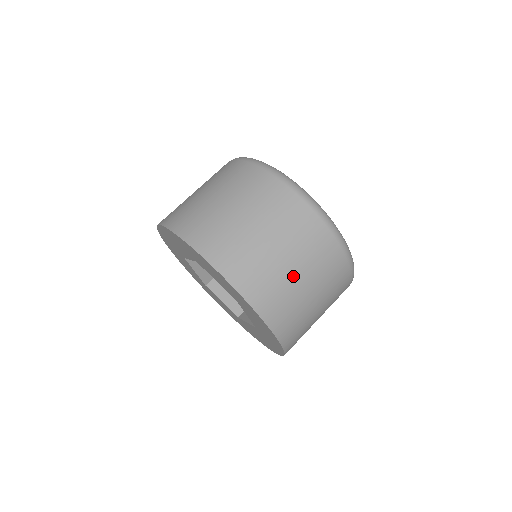
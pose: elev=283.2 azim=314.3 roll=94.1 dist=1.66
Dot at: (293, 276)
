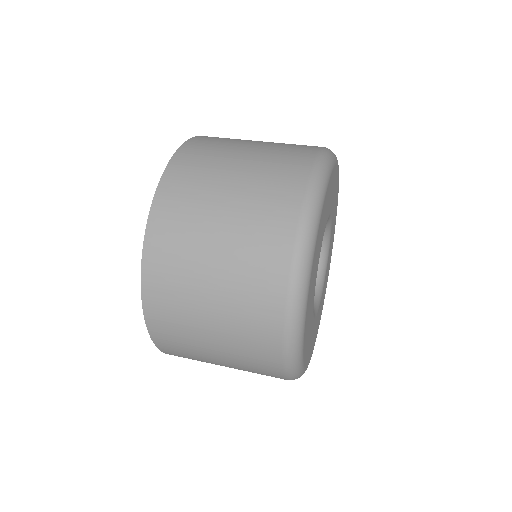
Dot at: occluded
